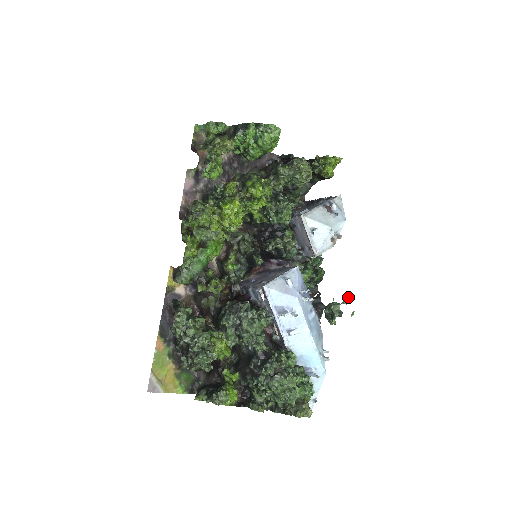
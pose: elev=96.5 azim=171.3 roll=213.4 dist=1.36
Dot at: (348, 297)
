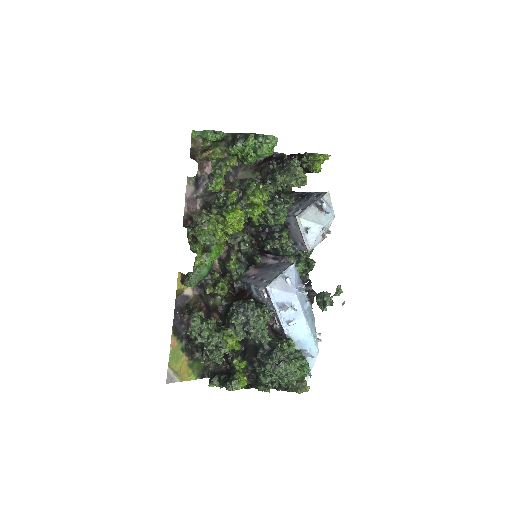
Dot at: (339, 290)
